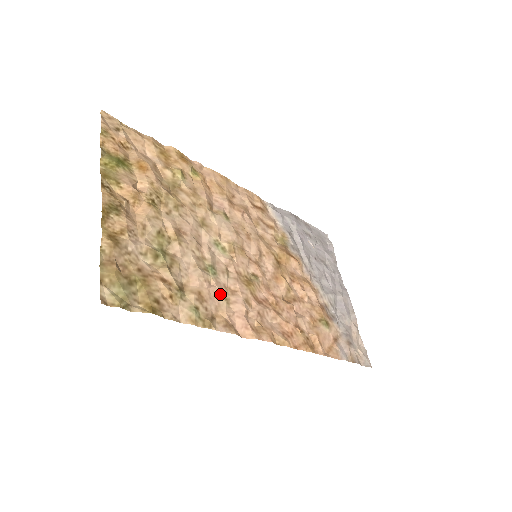
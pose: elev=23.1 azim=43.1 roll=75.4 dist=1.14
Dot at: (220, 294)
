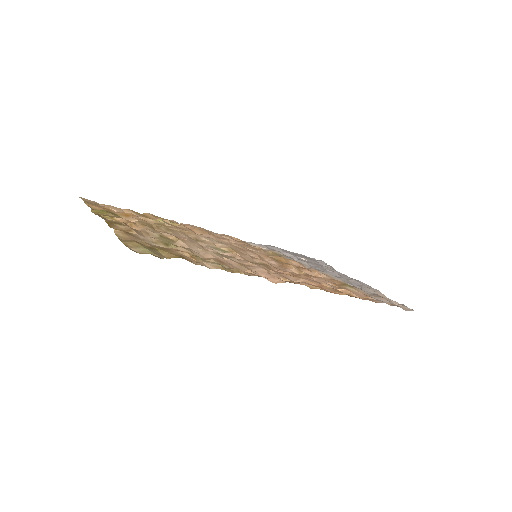
Dot at: (237, 264)
